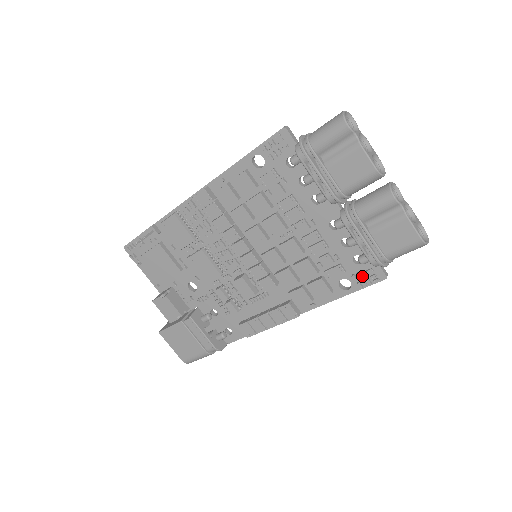
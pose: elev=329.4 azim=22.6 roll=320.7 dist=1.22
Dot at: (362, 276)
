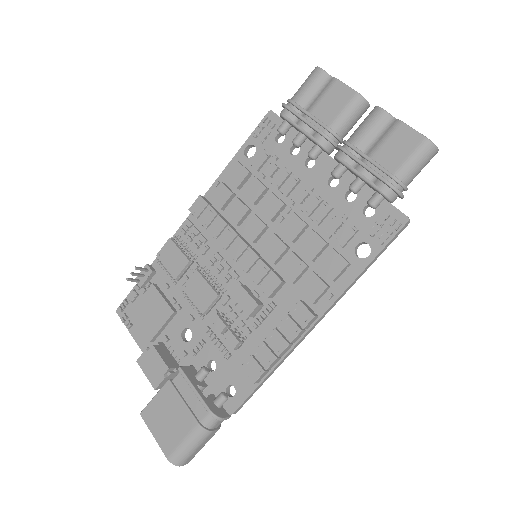
Dot at: (379, 230)
